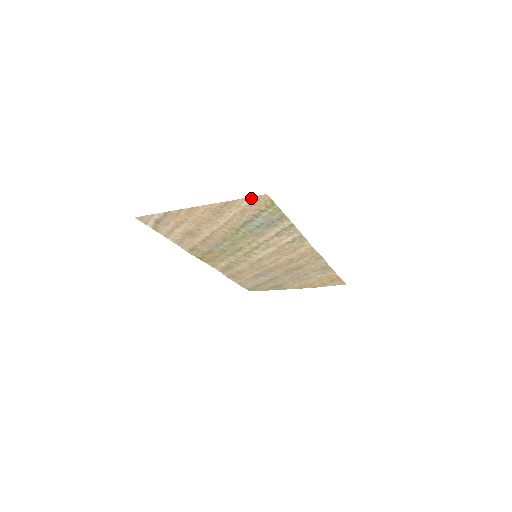
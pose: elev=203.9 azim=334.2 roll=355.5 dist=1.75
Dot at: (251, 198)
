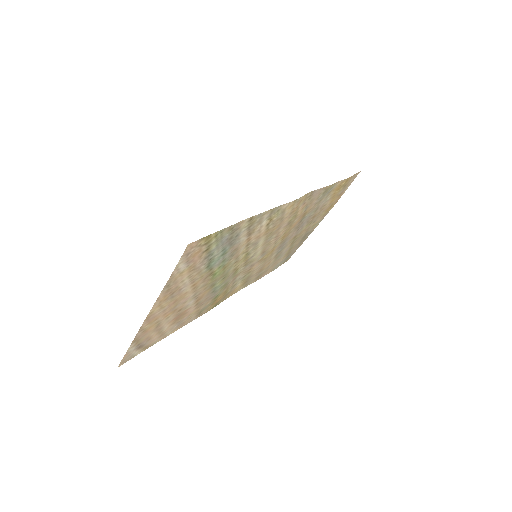
Dot at: (180, 261)
